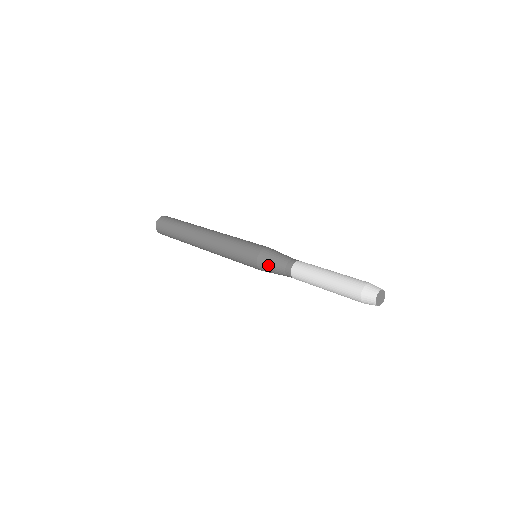
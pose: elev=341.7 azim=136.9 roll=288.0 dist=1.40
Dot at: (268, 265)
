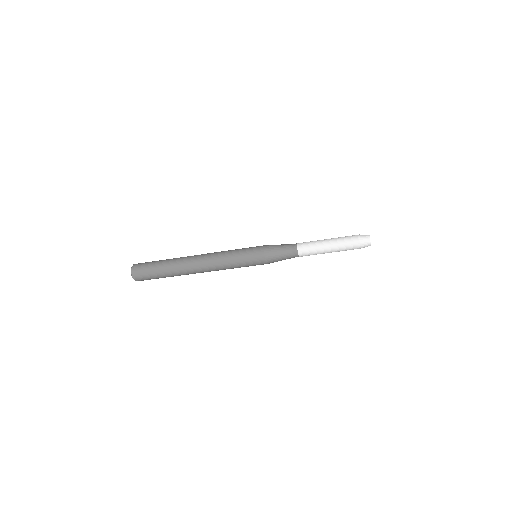
Dot at: (276, 252)
